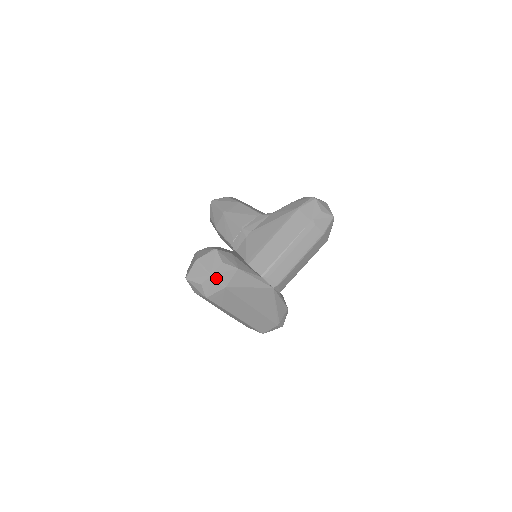
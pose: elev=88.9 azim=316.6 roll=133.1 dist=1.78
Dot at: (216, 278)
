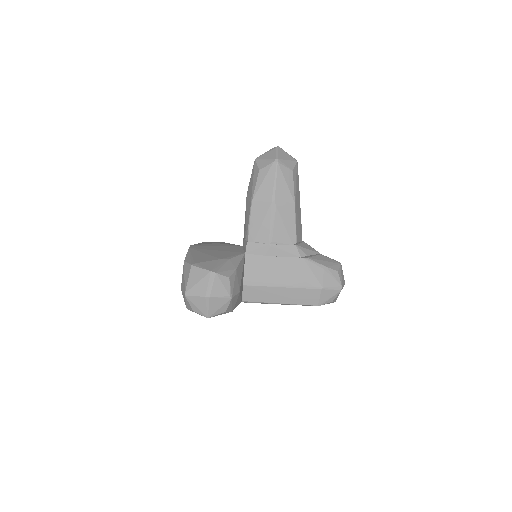
Dot at: occluded
